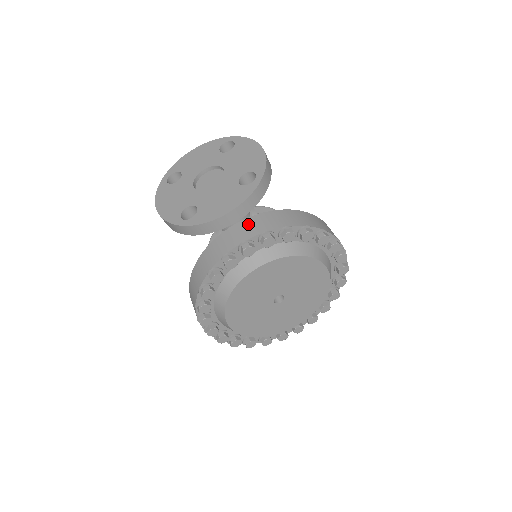
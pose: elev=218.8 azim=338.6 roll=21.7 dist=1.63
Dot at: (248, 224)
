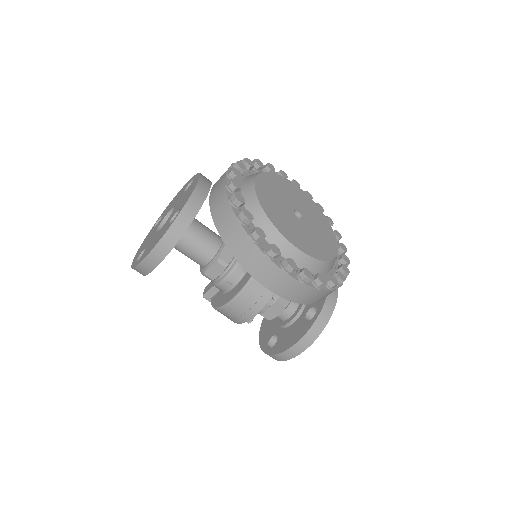
Dot at: (218, 180)
